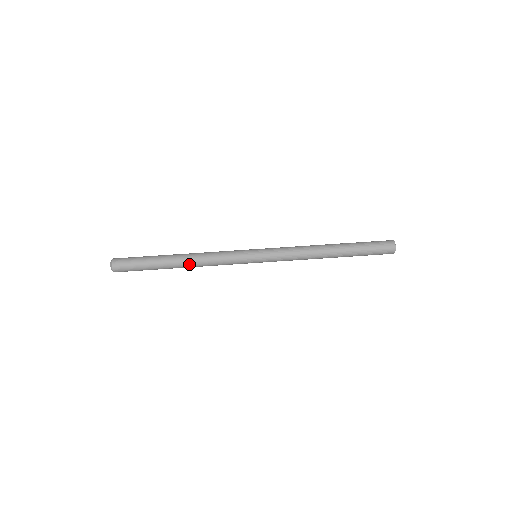
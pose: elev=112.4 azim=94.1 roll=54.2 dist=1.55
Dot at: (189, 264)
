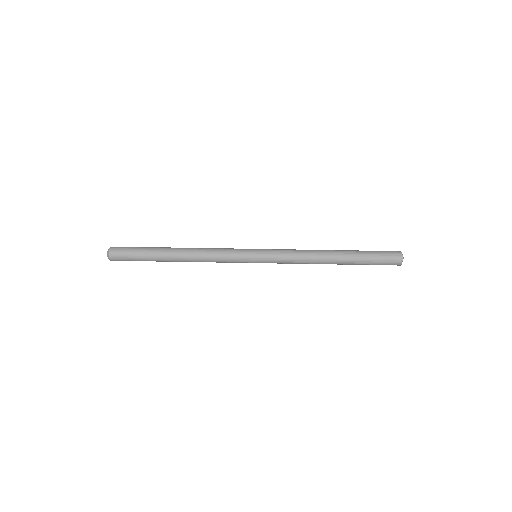
Dot at: (187, 260)
